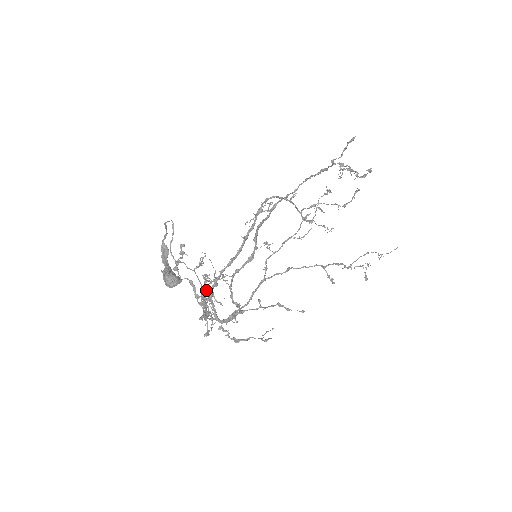
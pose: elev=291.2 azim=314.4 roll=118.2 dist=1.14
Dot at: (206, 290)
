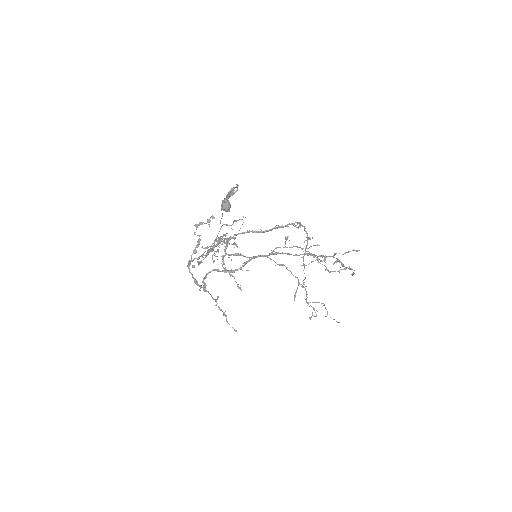
Dot at: occluded
